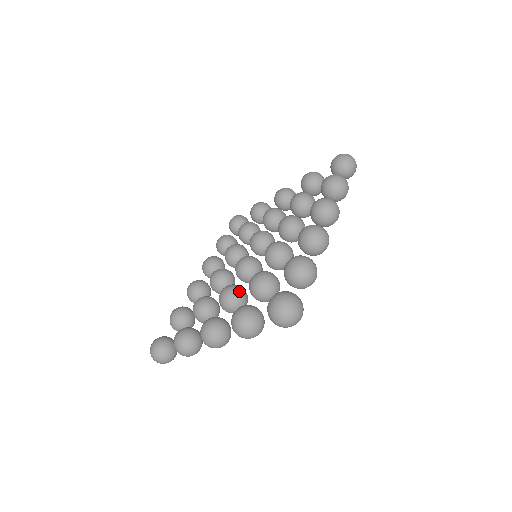
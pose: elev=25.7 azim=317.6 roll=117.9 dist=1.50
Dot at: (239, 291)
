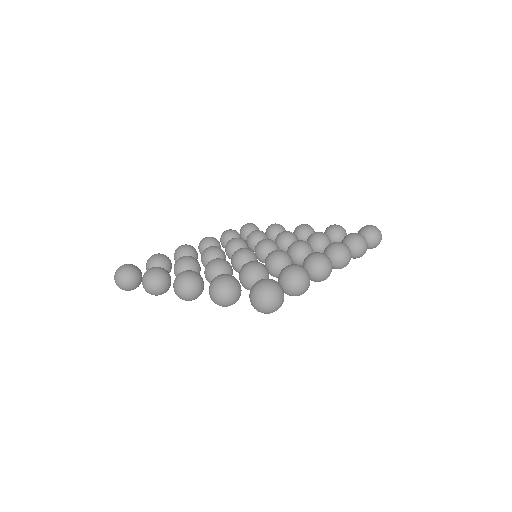
Dot at: (229, 268)
